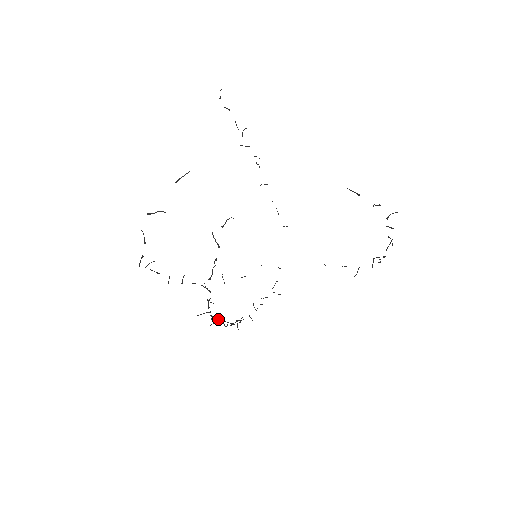
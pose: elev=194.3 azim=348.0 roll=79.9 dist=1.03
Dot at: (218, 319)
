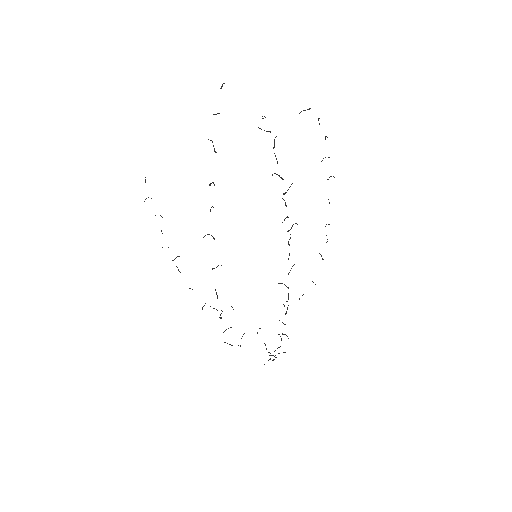
Dot at: (297, 224)
